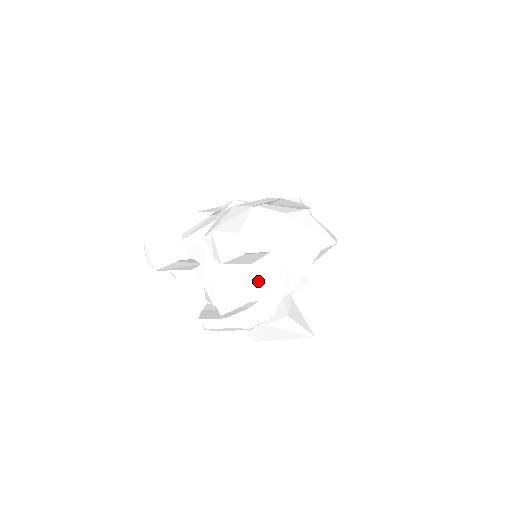
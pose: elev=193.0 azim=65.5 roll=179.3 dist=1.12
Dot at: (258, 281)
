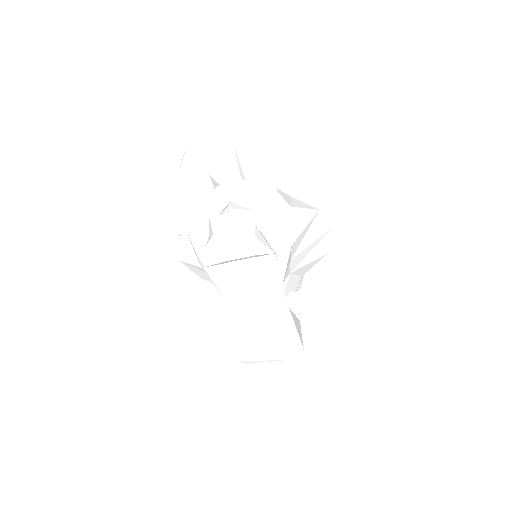
Dot at: (266, 212)
